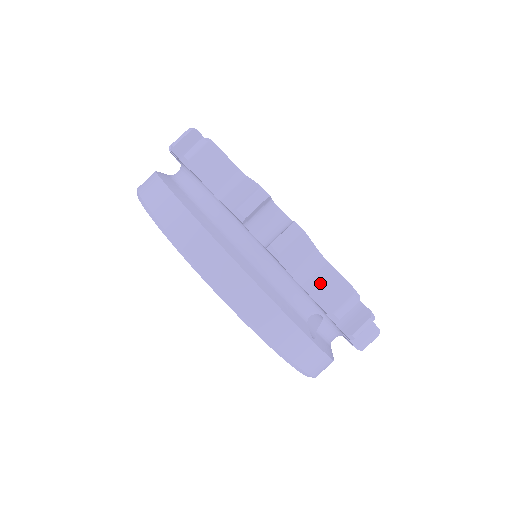
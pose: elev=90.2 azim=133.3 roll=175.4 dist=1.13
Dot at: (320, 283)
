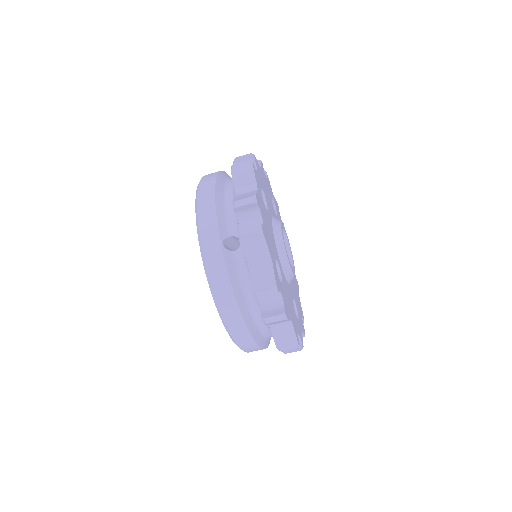
Dot at: occluded
